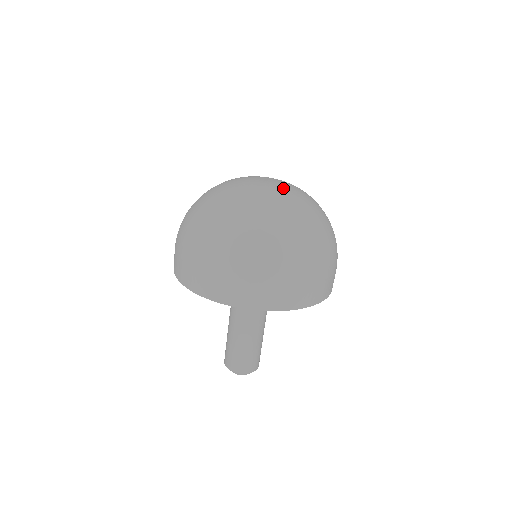
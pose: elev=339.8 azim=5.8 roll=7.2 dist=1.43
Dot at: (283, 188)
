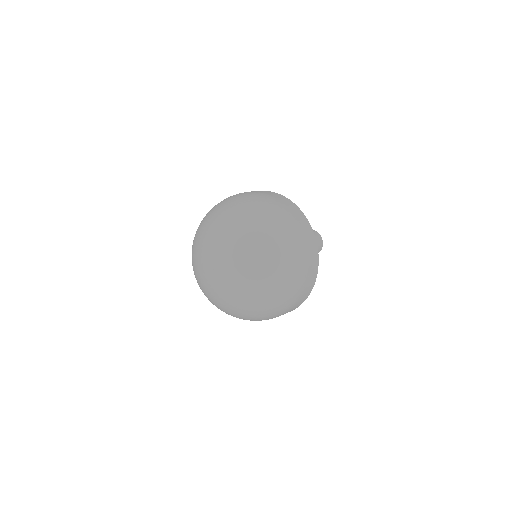
Dot at: (229, 268)
